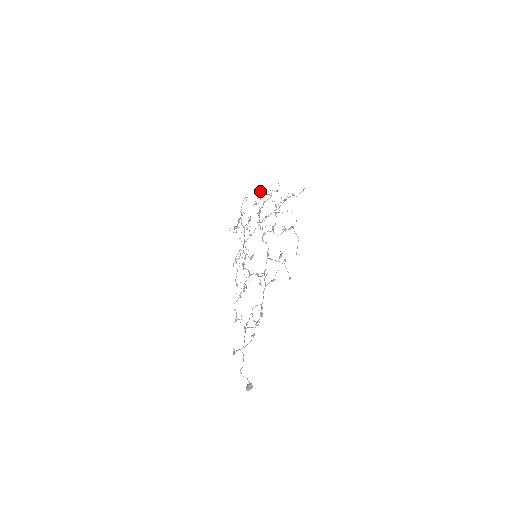
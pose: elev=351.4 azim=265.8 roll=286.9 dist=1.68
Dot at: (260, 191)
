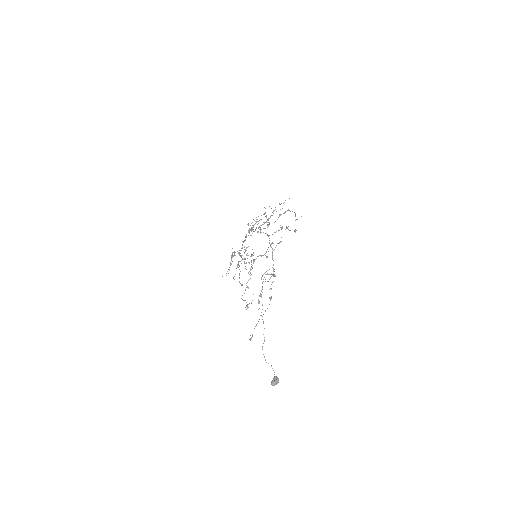
Dot at: (248, 224)
